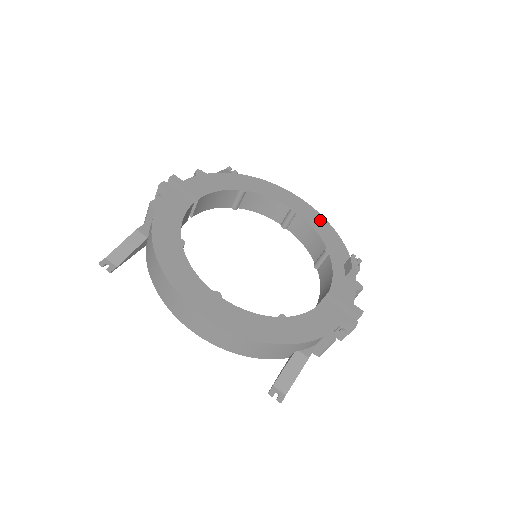
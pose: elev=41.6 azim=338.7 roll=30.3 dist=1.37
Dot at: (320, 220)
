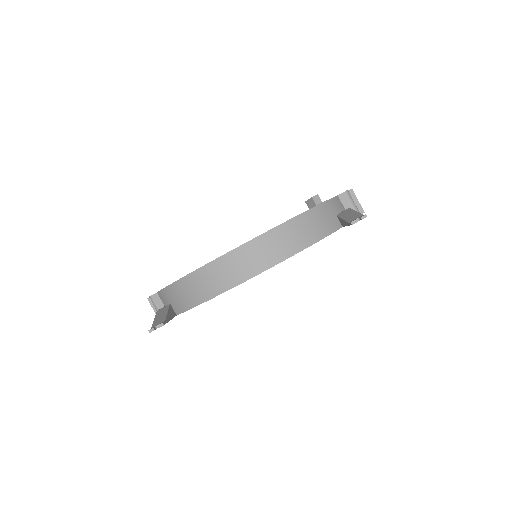
Dot at: occluded
